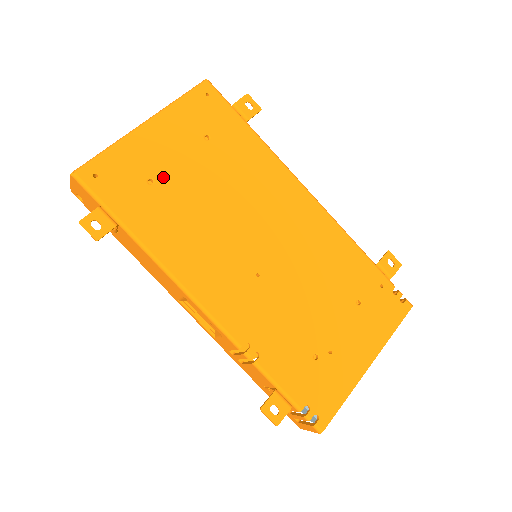
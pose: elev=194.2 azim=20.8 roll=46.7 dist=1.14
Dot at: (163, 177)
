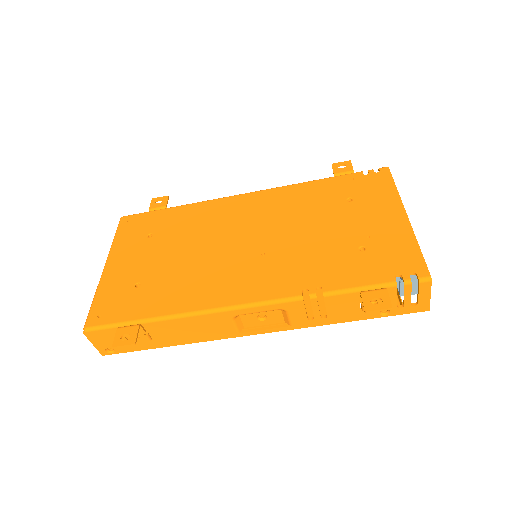
Dot at: (143, 276)
